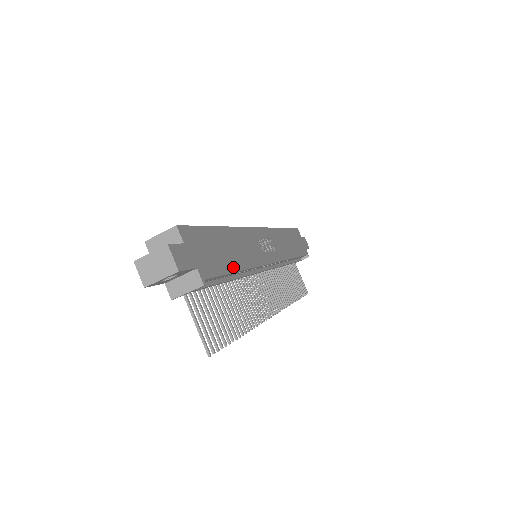
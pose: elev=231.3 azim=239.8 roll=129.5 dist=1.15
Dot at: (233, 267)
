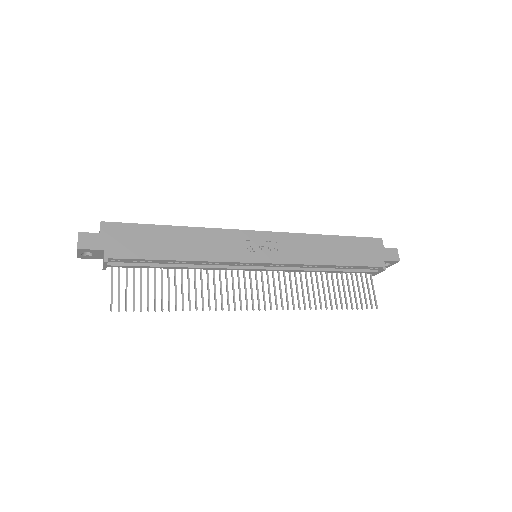
Dot at: (165, 256)
